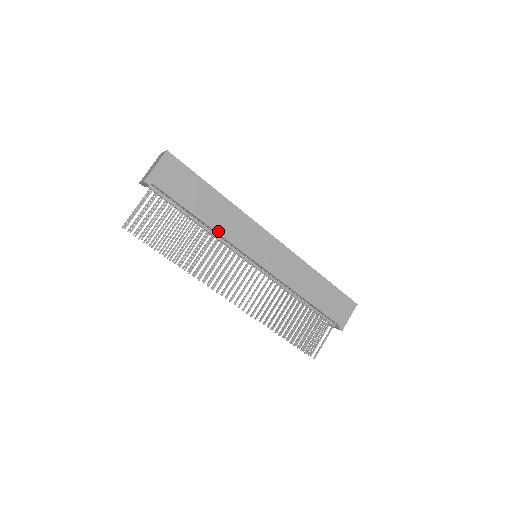
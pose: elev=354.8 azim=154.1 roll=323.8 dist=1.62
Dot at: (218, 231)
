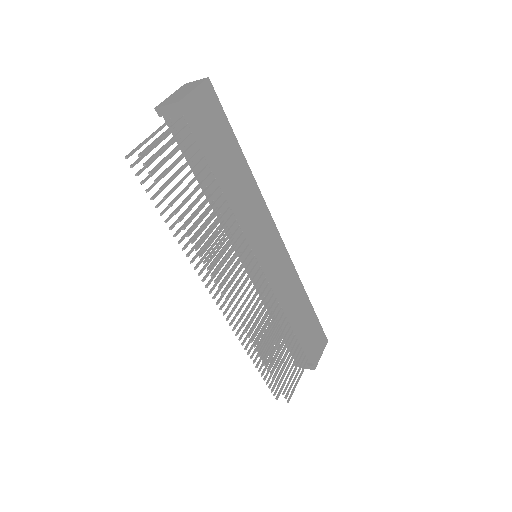
Dot at: (237, 207)
